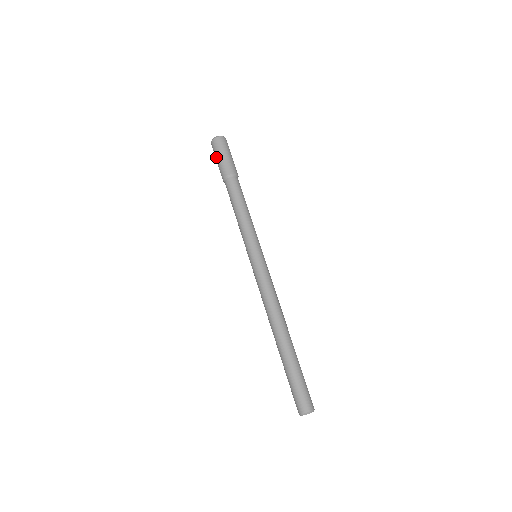
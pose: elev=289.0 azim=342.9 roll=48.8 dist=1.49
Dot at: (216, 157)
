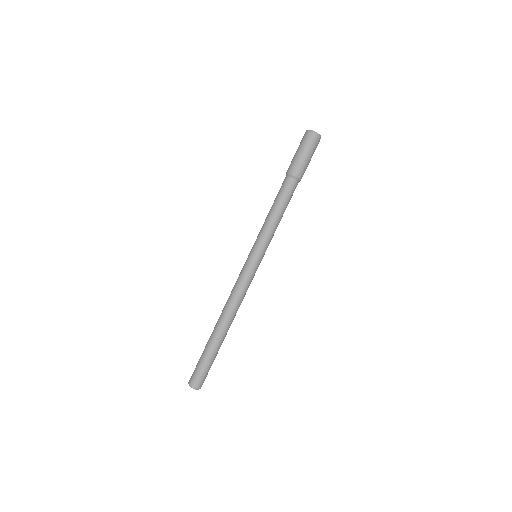
Dot at: (304, 151)
